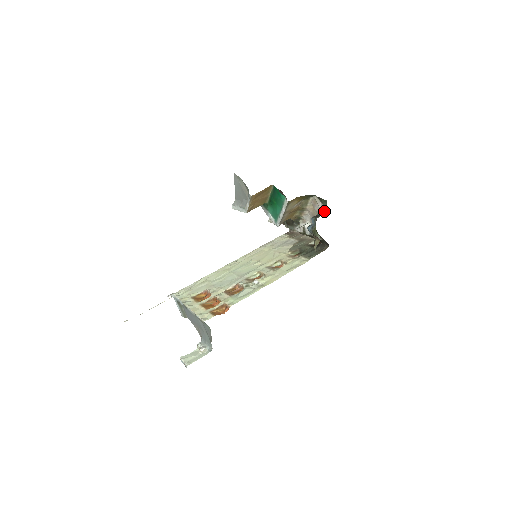
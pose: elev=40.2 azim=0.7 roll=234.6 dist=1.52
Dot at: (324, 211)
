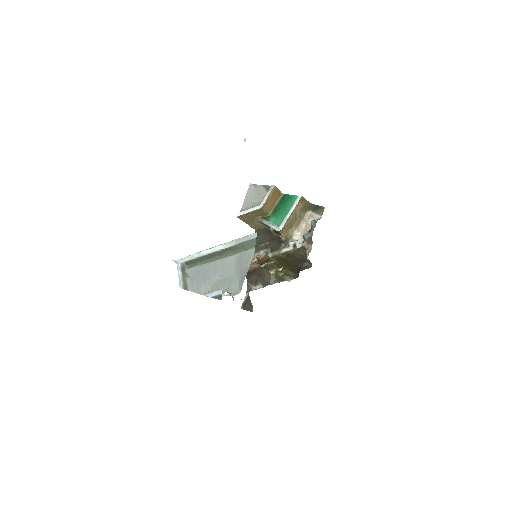
Dot at: occluded
